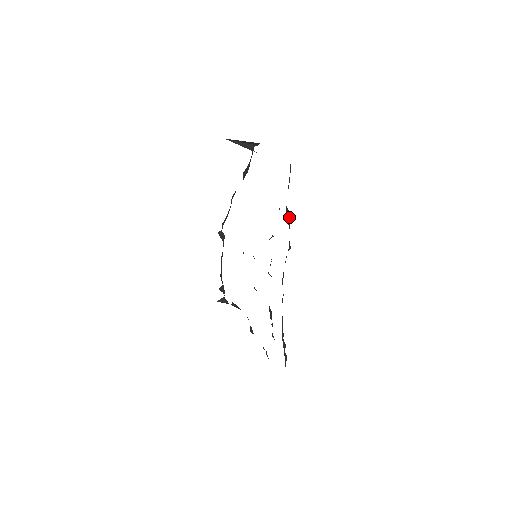
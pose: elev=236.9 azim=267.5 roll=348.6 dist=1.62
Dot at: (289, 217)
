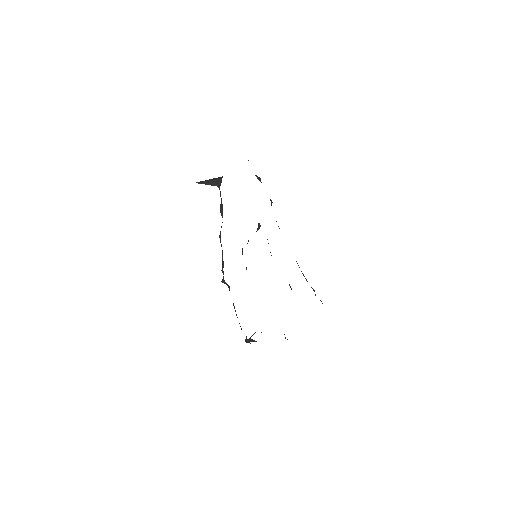
Dot at: (259, 178)
